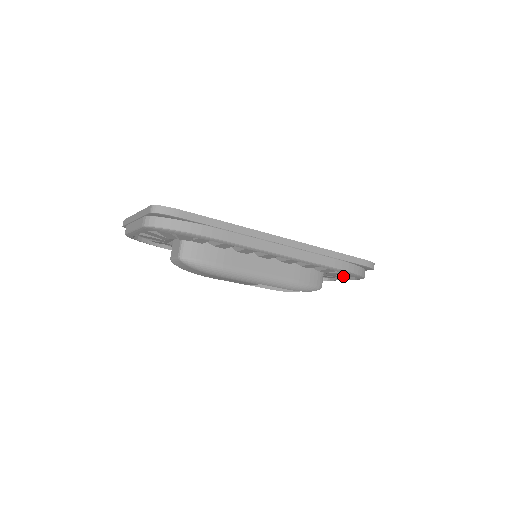
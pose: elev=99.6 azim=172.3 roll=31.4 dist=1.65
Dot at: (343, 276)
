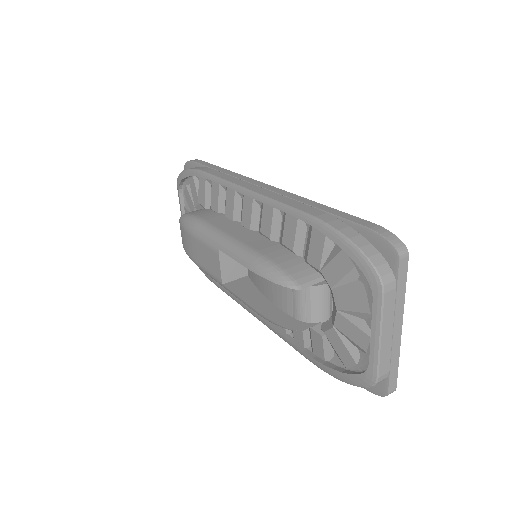
Dot at: (361, 302)
